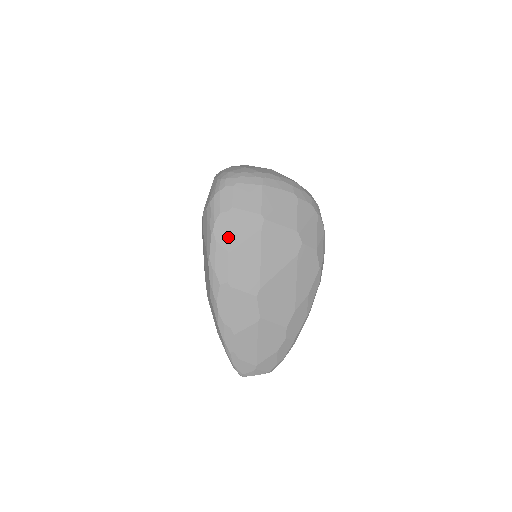
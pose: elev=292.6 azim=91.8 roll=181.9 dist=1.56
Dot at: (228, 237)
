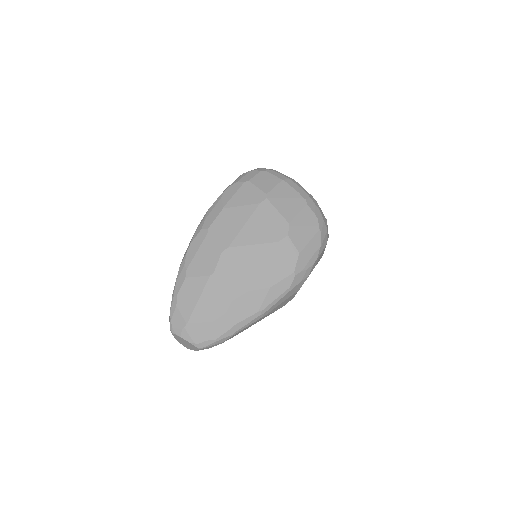
Dot at: (231, 198)
